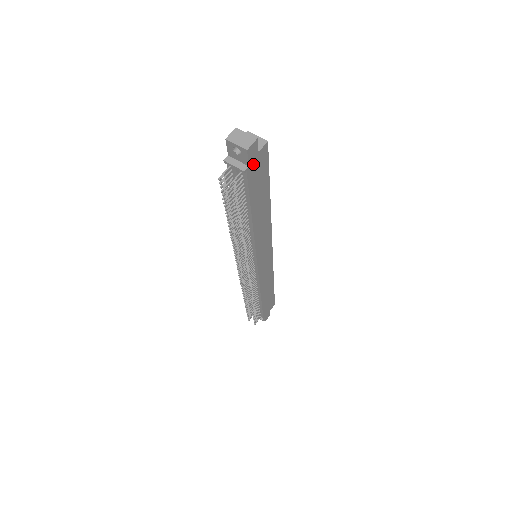
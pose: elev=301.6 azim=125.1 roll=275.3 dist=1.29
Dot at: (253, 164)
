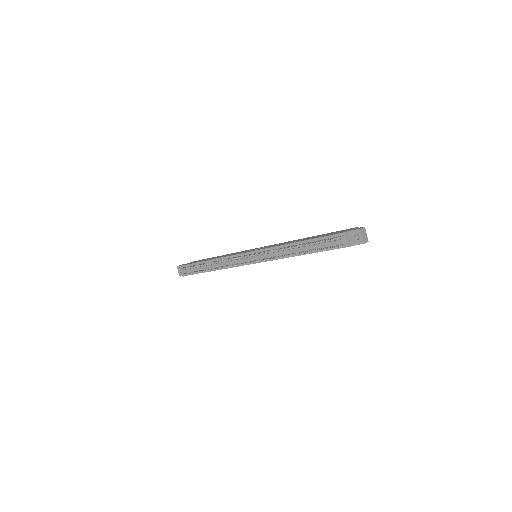
Dot at: (351, 245)
